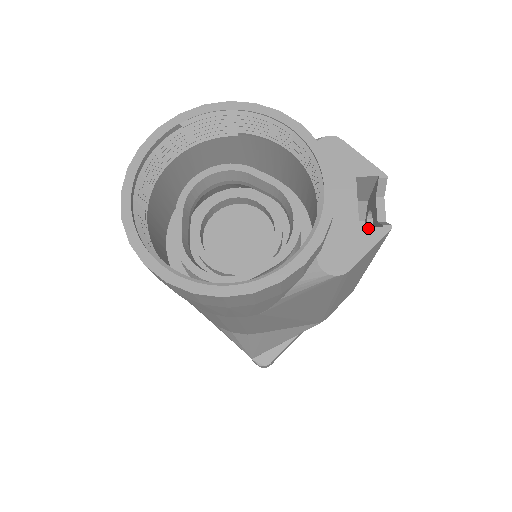
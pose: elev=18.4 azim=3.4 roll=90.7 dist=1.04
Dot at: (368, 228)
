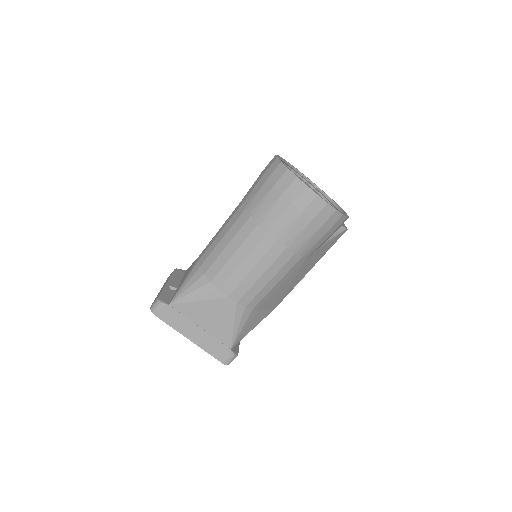
Dot at: occluded
